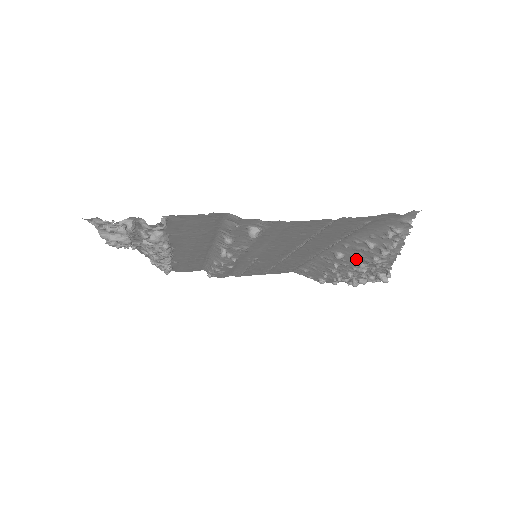
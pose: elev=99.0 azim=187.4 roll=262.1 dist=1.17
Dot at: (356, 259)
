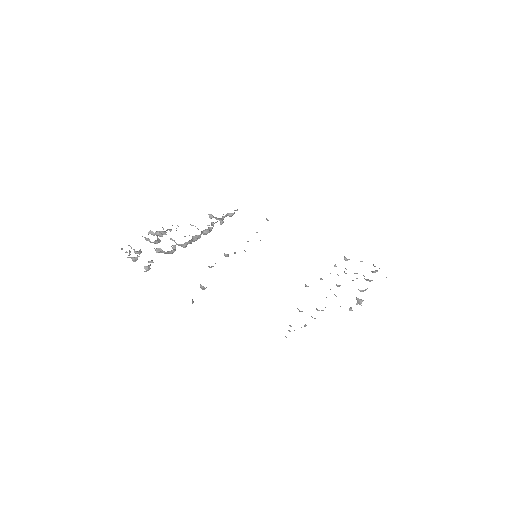
Dot at: occluded
